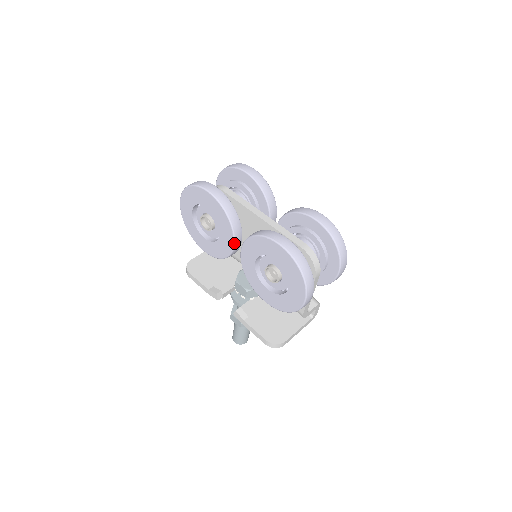
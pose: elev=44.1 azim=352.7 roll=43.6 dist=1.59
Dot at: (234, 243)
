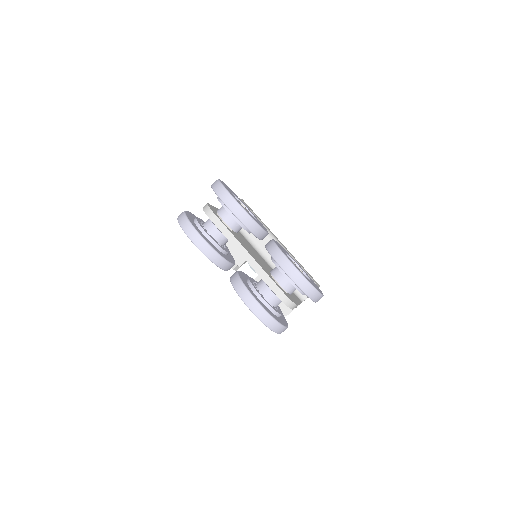
Dot at: occluded
